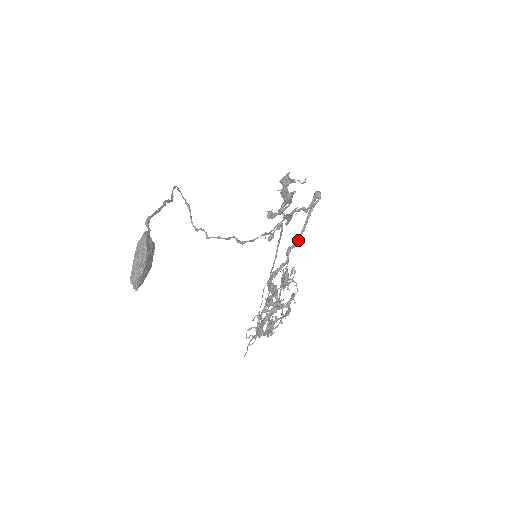
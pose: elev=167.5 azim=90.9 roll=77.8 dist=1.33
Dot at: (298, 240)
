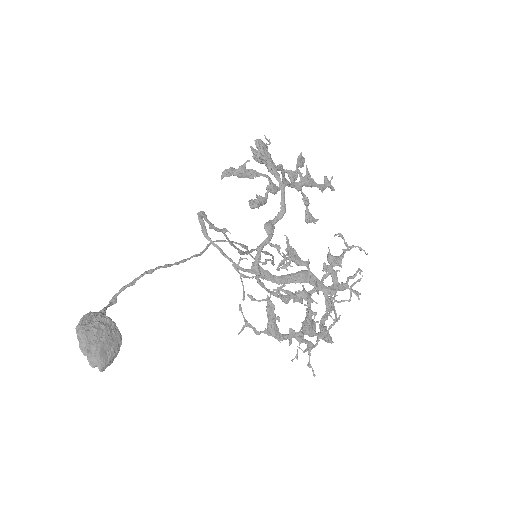
Dot at: (282, 205)
